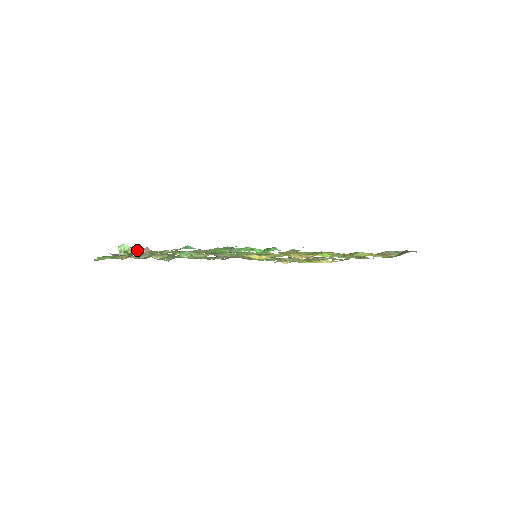
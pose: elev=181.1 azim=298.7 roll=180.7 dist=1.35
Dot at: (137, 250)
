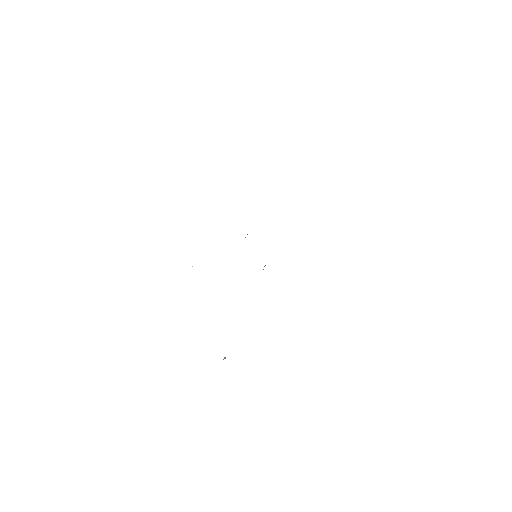
Dot at: occluded
